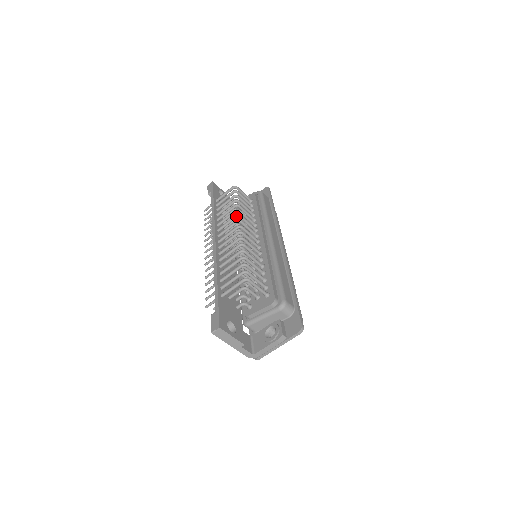
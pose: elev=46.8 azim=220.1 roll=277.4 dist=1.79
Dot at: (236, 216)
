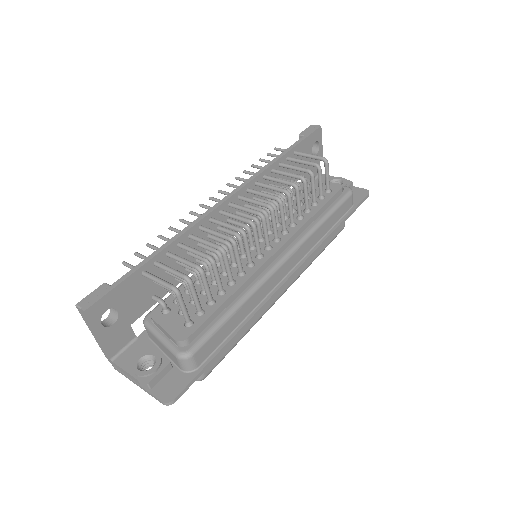
Dot at: (276, 198)
